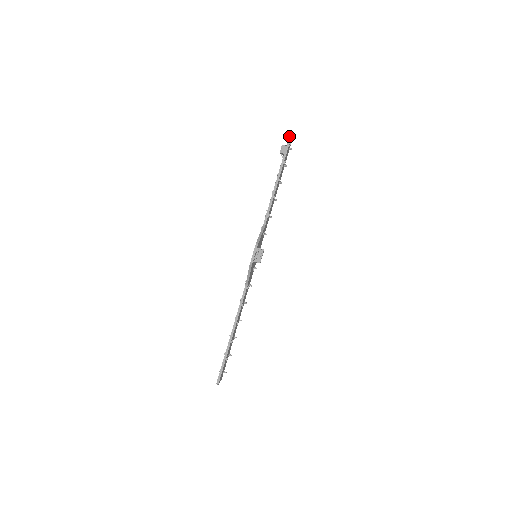
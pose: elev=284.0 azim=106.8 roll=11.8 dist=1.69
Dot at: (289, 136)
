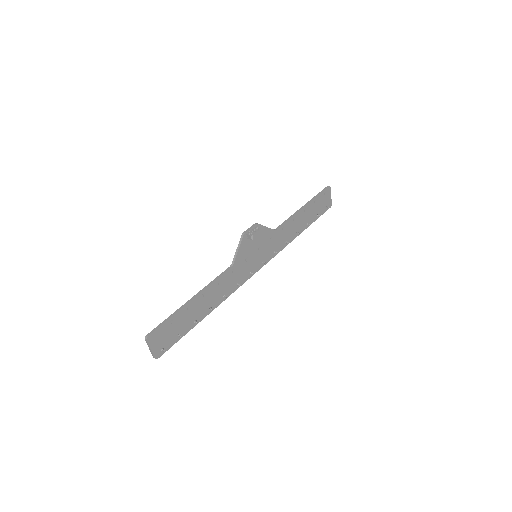
Dot at: (326, 187)
